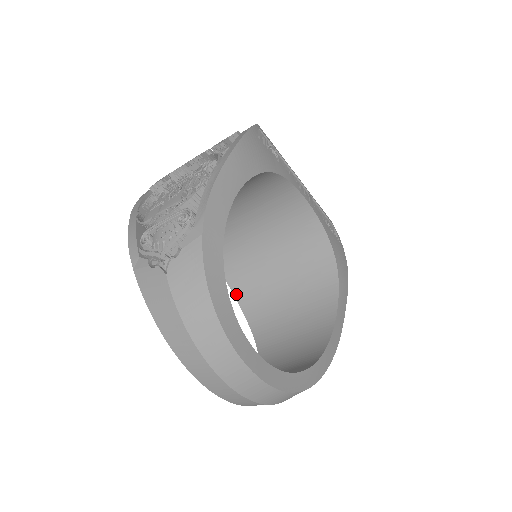
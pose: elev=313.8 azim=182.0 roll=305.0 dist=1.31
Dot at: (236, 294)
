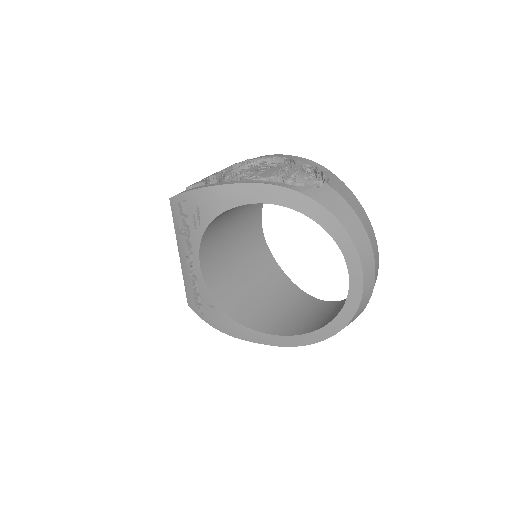
Dot at: (225, 309)
